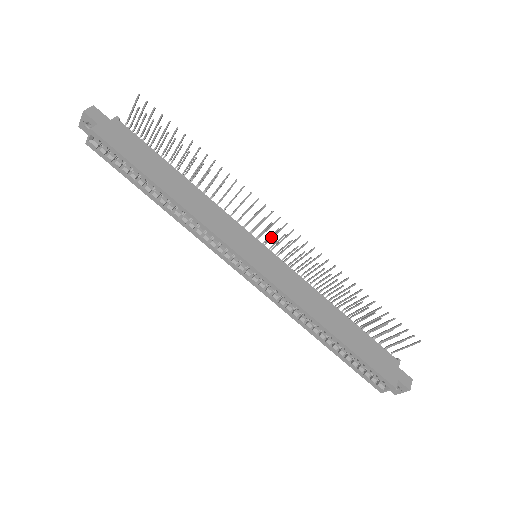
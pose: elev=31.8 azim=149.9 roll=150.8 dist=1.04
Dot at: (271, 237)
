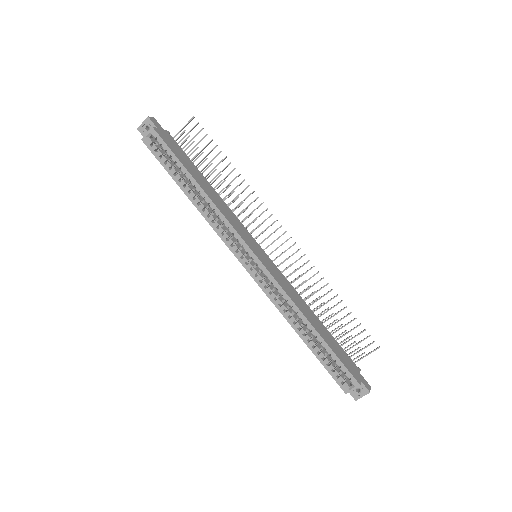
Dot at: (270, 244)
